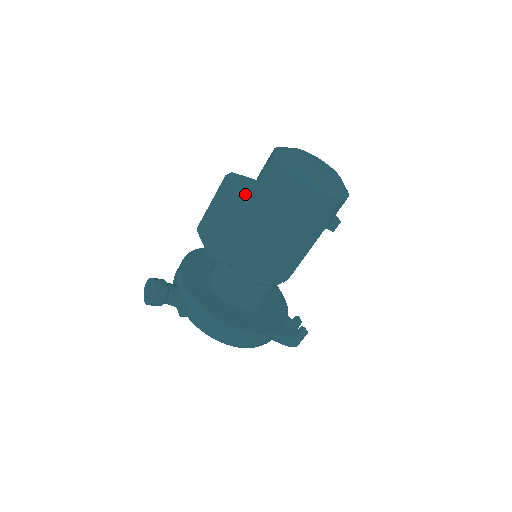
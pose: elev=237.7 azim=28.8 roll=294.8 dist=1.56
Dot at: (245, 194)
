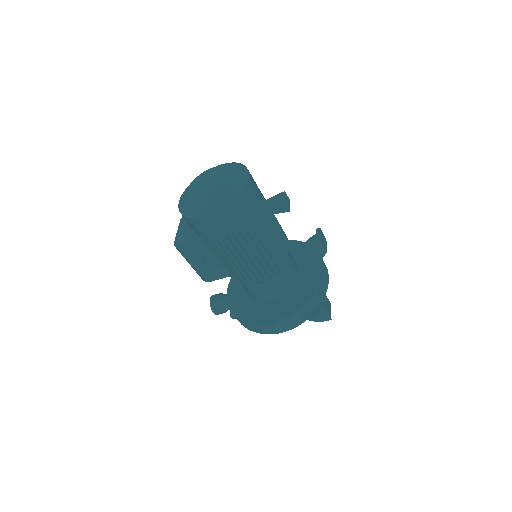
Dot at: (176, 237)
